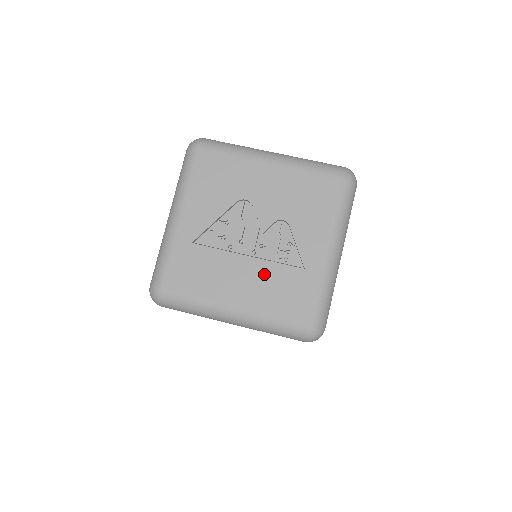
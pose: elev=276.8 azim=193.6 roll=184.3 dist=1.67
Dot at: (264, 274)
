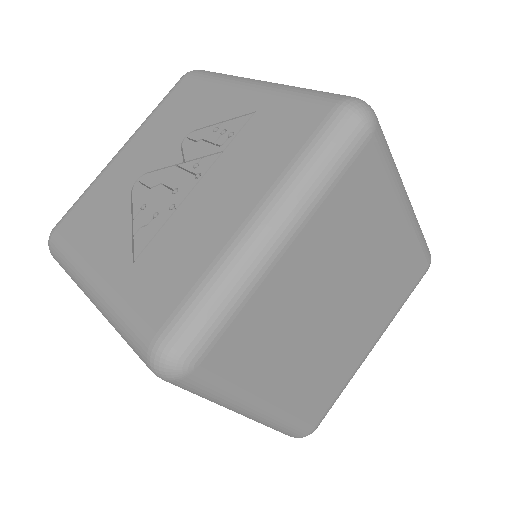
Dot at: occluded
